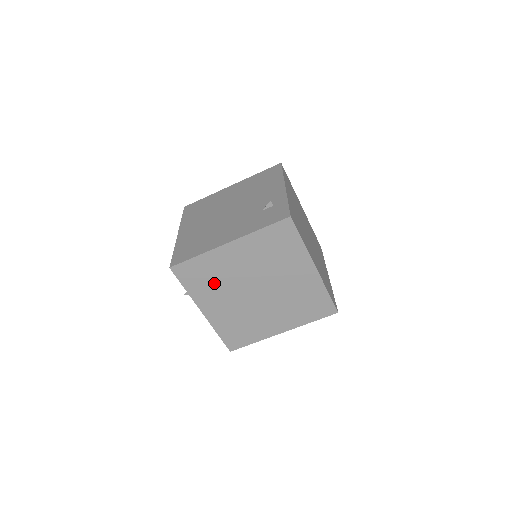
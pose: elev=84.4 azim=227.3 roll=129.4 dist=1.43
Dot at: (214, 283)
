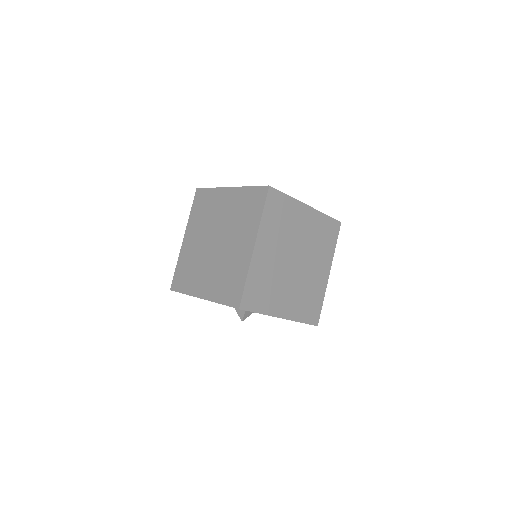
Dot at: (204, 217)
